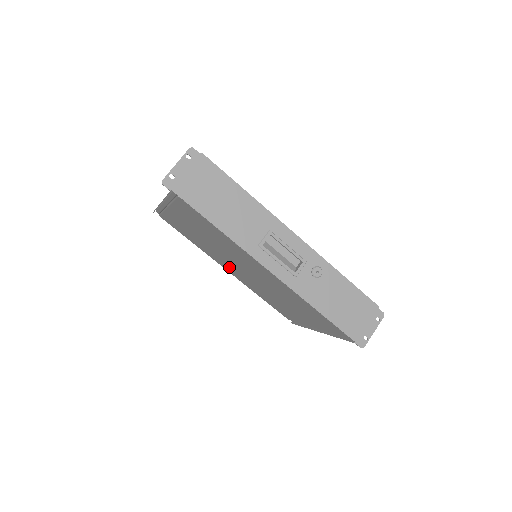
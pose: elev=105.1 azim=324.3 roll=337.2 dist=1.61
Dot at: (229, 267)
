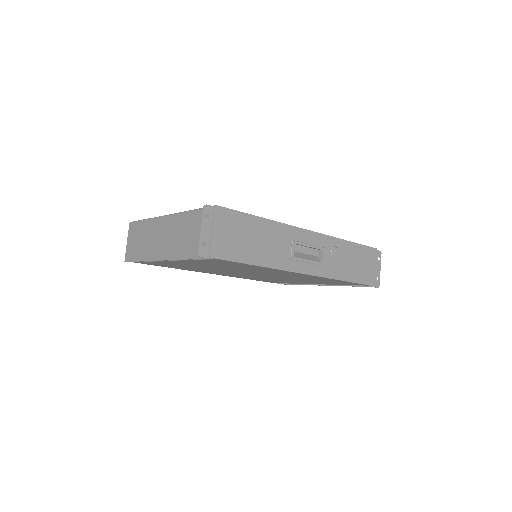
Dot at: (223, 273)
